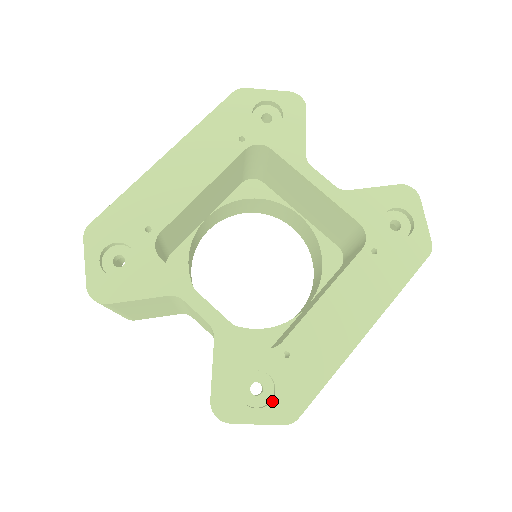
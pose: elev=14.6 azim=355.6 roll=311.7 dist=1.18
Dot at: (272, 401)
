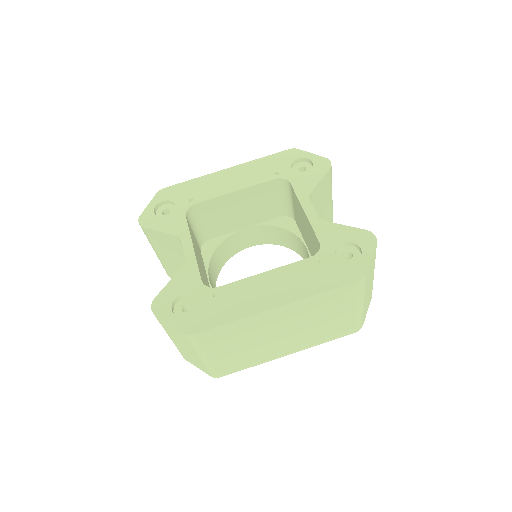
Dot at: (188, 316)
